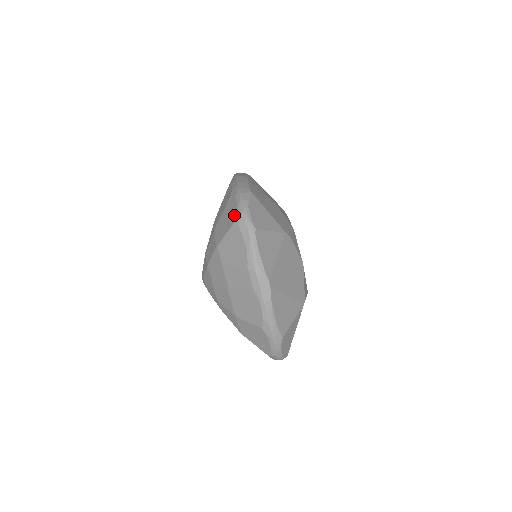
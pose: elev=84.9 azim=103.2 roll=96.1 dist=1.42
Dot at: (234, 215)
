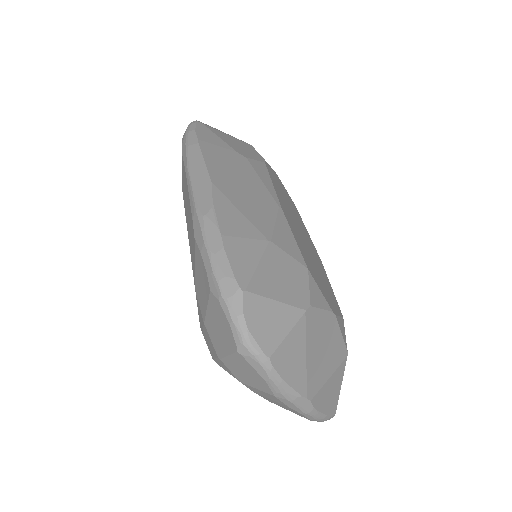
Dot at: (230, 339)
